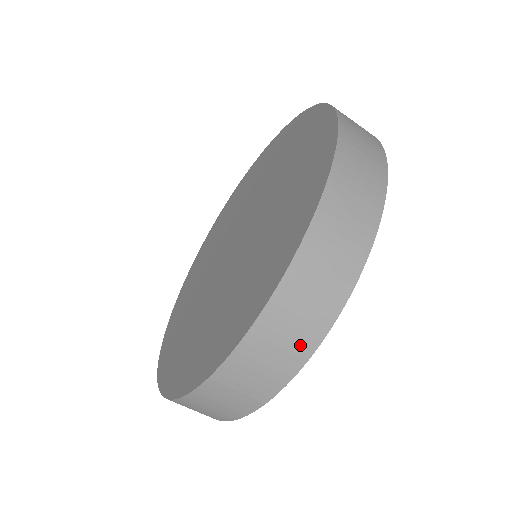
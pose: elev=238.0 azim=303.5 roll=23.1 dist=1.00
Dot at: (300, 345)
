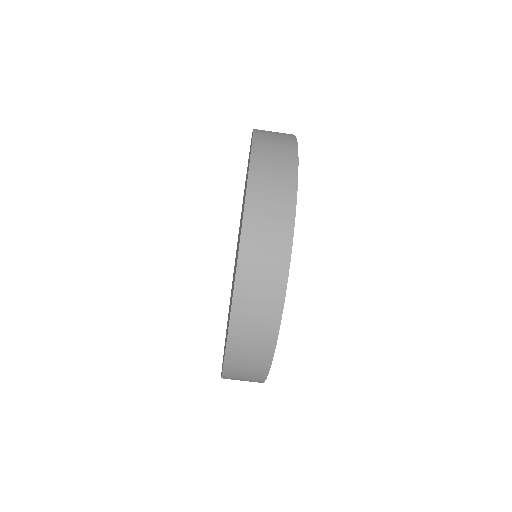
Dot at: (280, 239)
